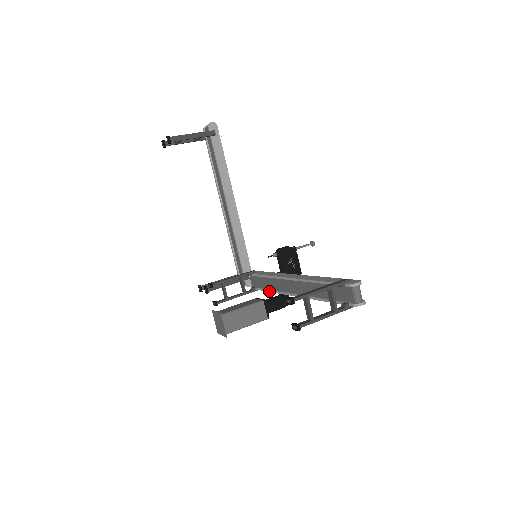
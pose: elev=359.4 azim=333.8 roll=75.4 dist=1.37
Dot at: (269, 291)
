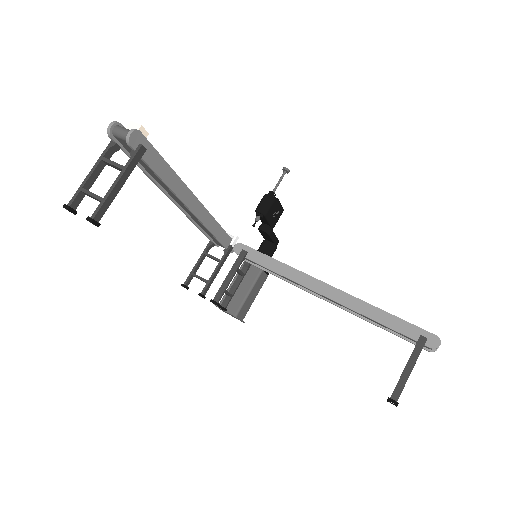
Dot at: occluded
